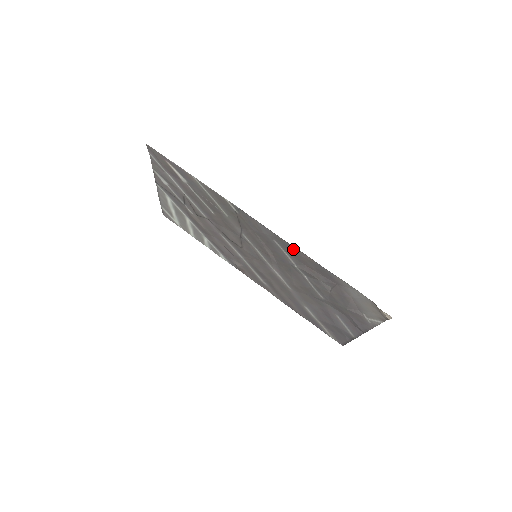
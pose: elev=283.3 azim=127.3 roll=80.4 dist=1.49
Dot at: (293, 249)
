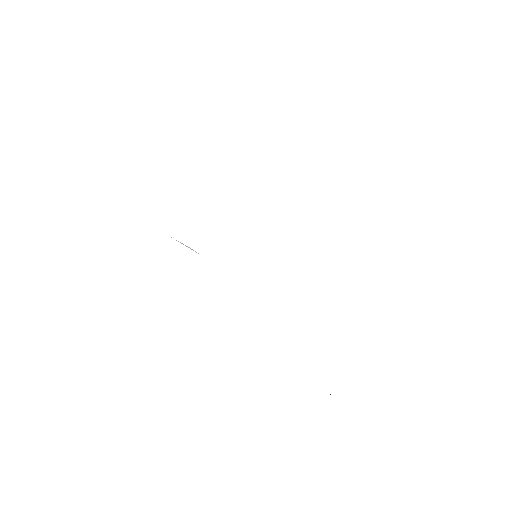
Dot at: occluded
